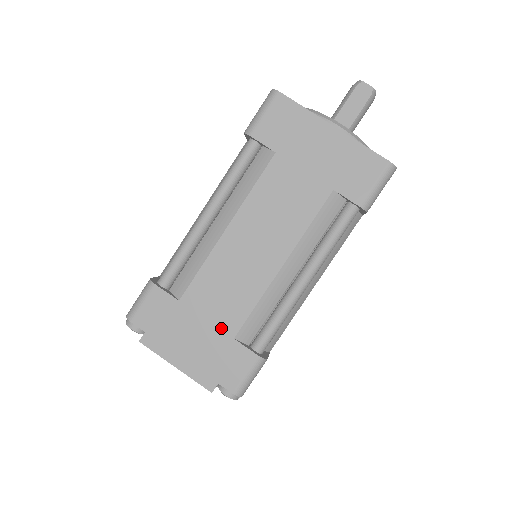
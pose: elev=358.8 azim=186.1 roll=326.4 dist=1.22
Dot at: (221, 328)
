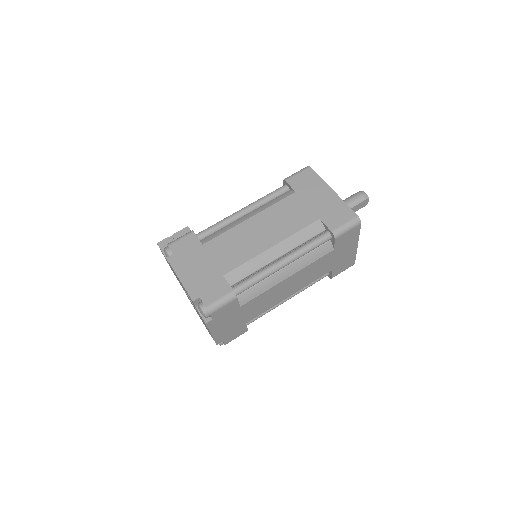
Dot at: (246, 319)
